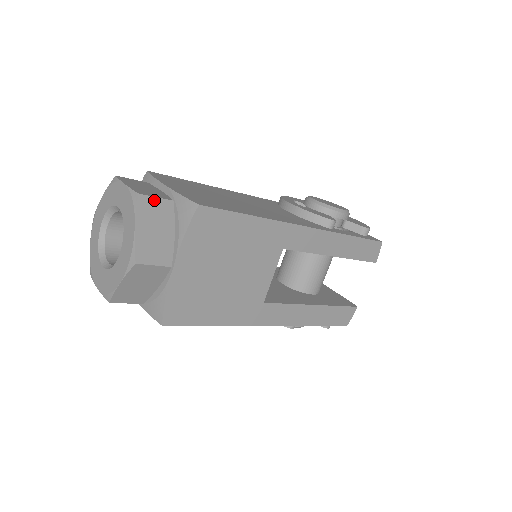
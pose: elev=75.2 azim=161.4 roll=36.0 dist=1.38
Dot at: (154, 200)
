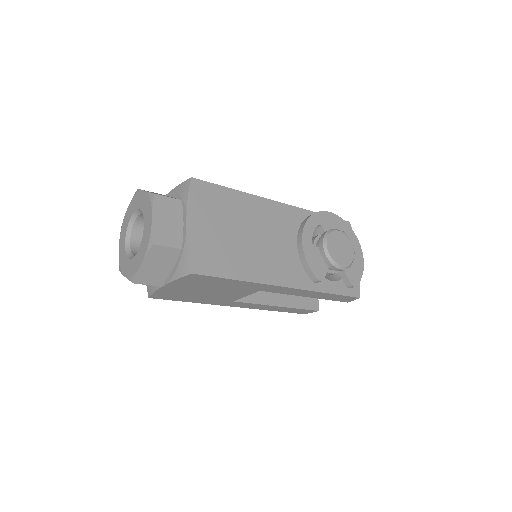
Dot at: (165, 248)
